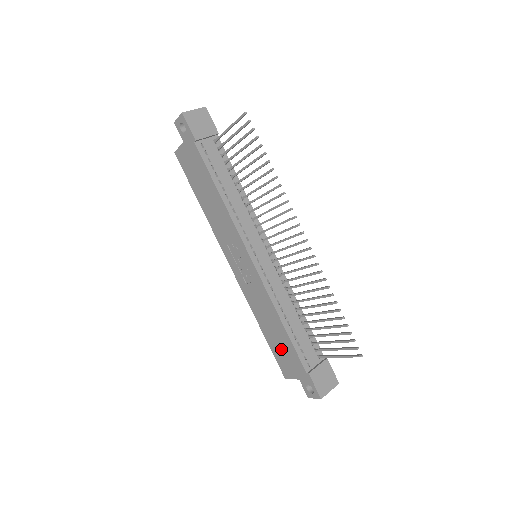
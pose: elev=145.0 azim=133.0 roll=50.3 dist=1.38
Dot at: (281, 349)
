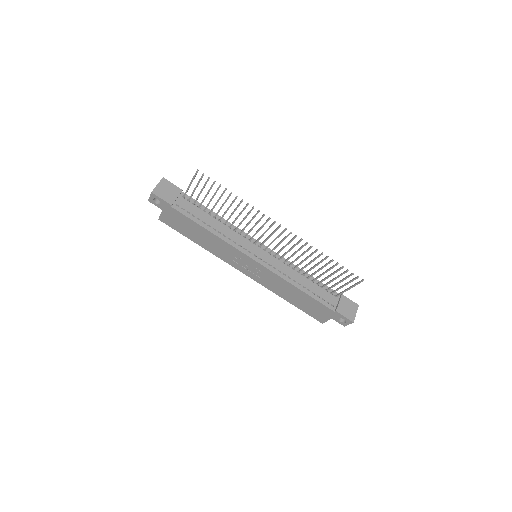
Dot at: (309, 306)
